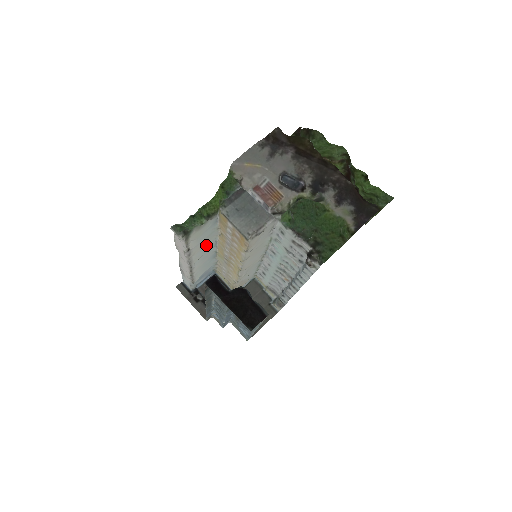
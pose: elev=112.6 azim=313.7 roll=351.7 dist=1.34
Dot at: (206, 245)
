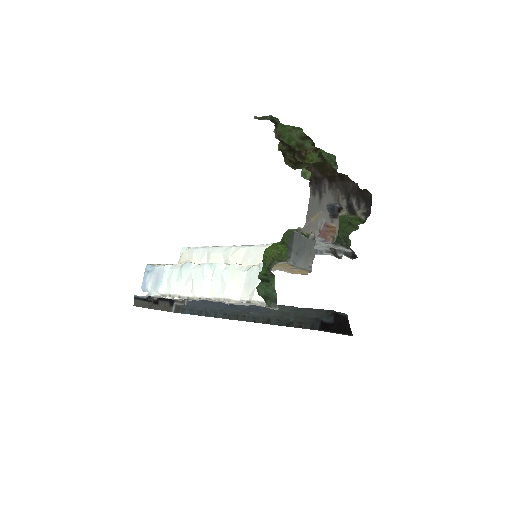
Dot at: (228, 278)
